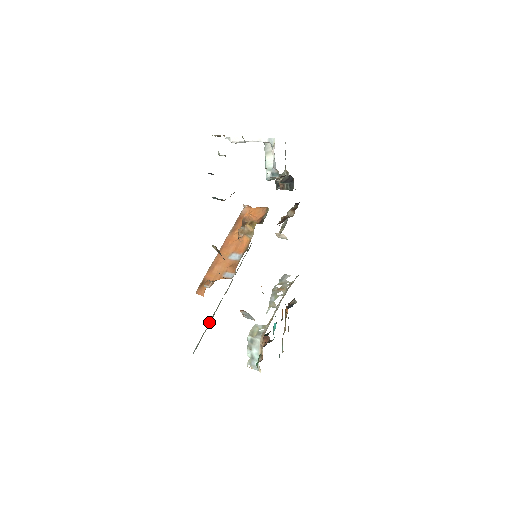
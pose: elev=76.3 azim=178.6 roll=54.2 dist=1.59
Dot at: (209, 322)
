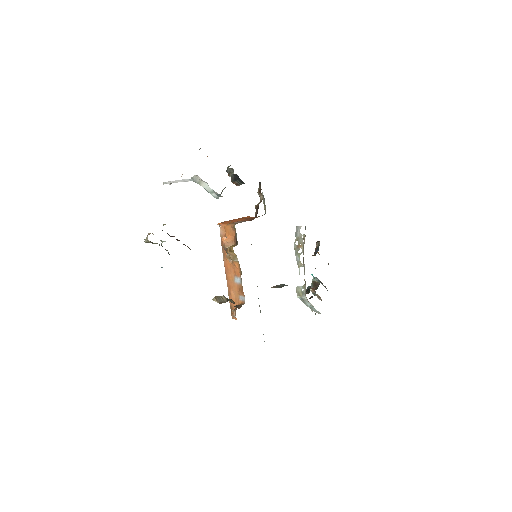
Dot at: occluded
